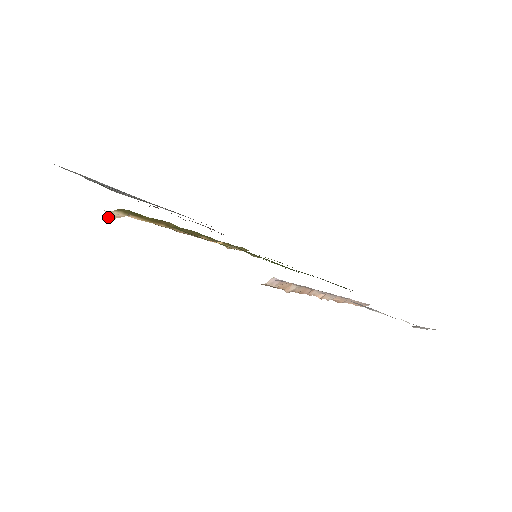
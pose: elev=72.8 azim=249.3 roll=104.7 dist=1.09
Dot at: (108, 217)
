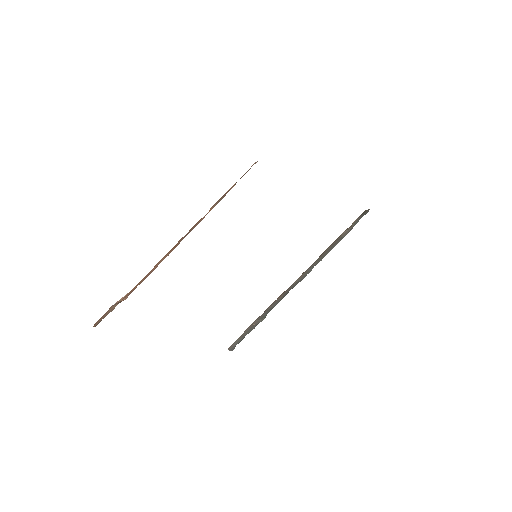
Dot at: occluded
